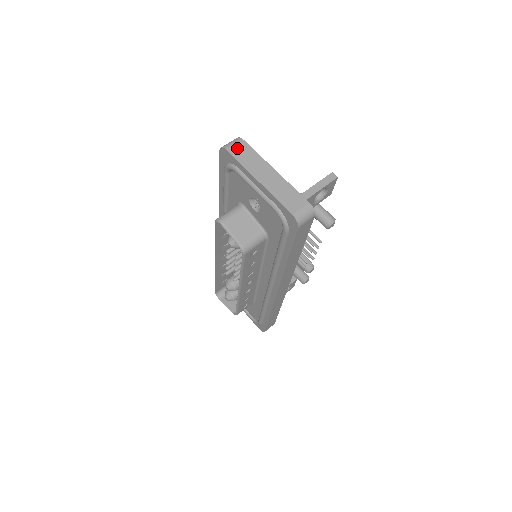
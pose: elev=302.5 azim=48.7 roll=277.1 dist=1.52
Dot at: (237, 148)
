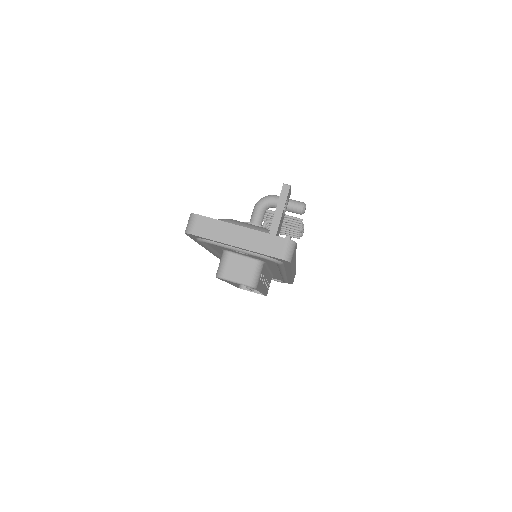
Dot at: (199, 227)
